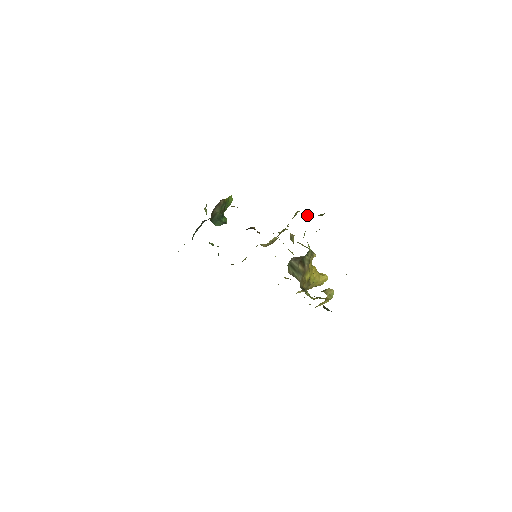
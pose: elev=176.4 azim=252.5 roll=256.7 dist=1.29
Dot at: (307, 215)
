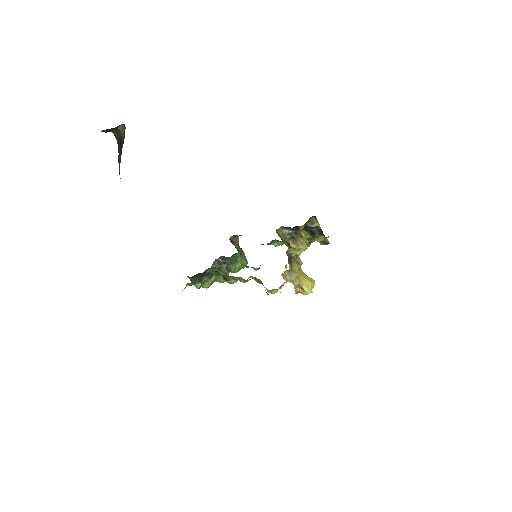
Dot at: occluded
